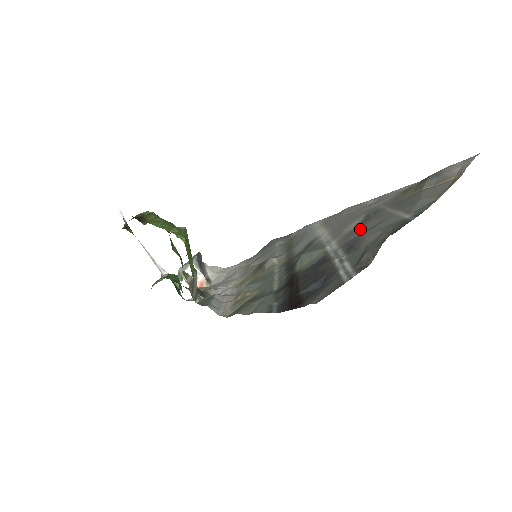
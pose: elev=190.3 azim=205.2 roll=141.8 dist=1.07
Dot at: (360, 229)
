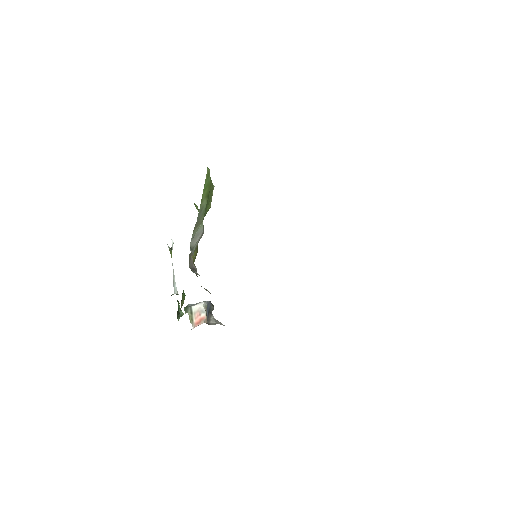
Dot at: occluded
